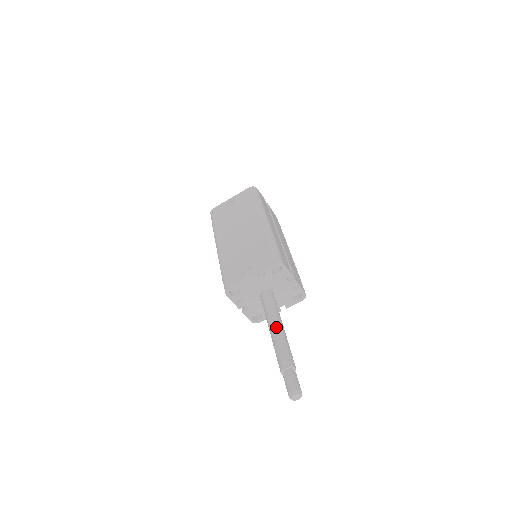
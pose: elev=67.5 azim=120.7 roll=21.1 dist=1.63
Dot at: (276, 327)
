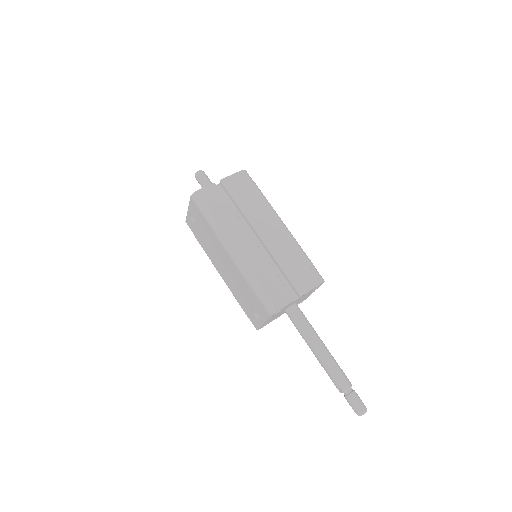
Dot at: (315, 353)
